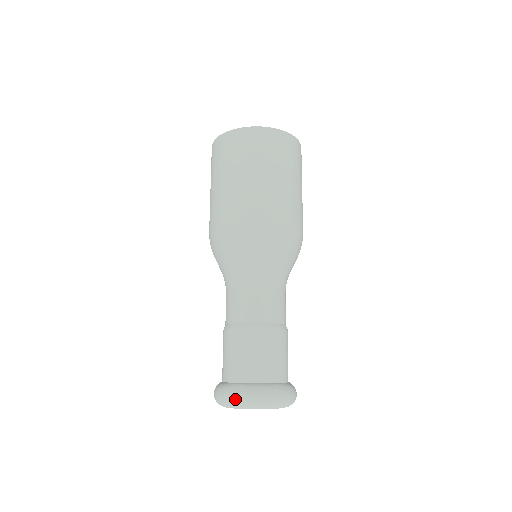
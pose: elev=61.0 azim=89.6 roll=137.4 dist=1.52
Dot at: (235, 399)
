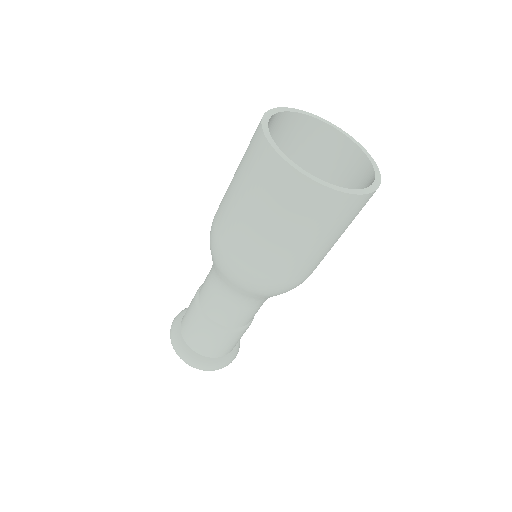
Dot at: (182, 359)
